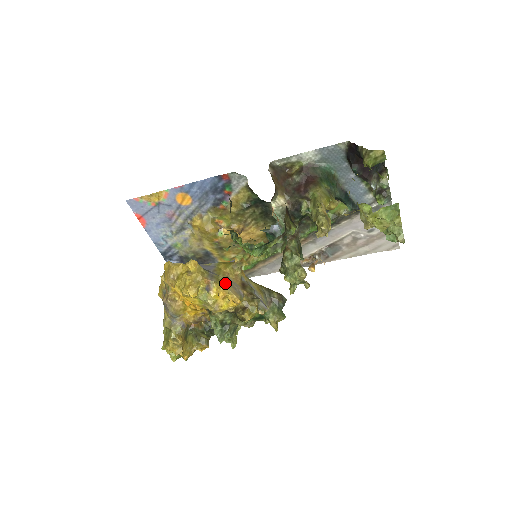
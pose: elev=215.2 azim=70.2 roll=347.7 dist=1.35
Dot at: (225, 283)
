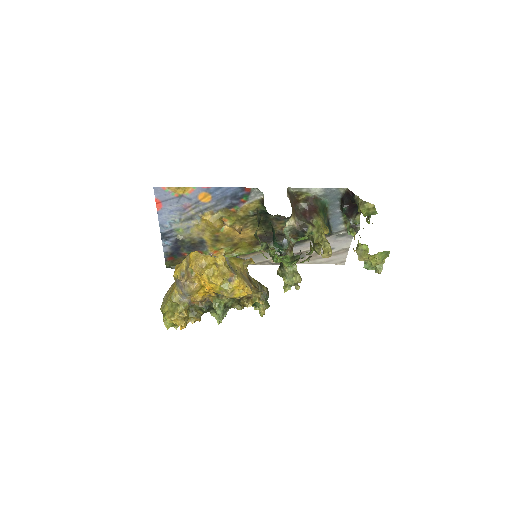
Dot at: (242, 277)
